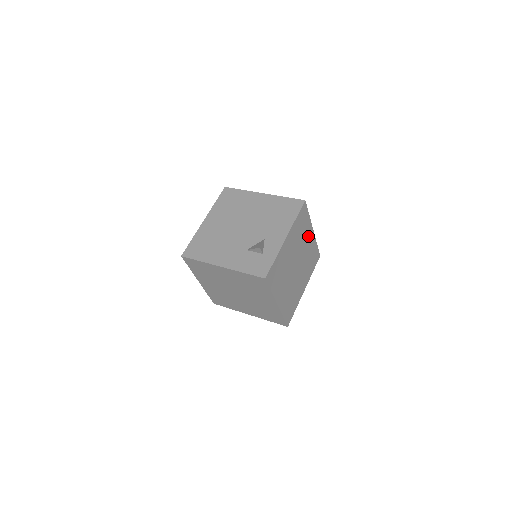
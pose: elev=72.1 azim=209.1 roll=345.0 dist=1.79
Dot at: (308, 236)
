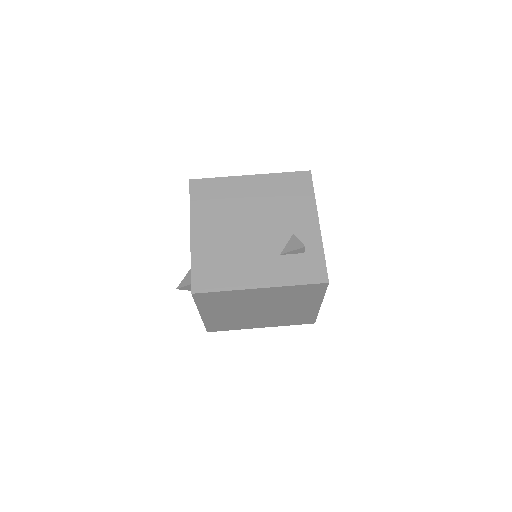
Dot at: occluded
